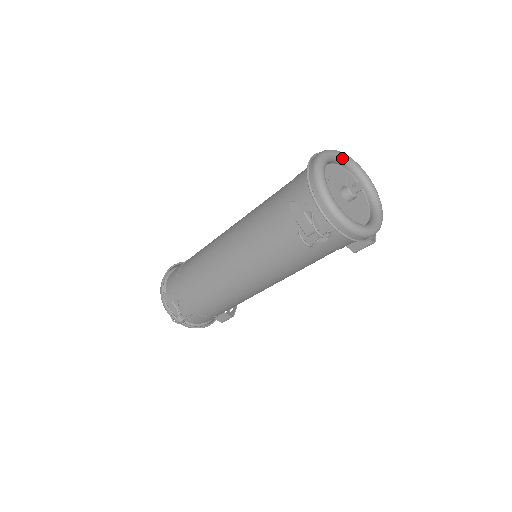
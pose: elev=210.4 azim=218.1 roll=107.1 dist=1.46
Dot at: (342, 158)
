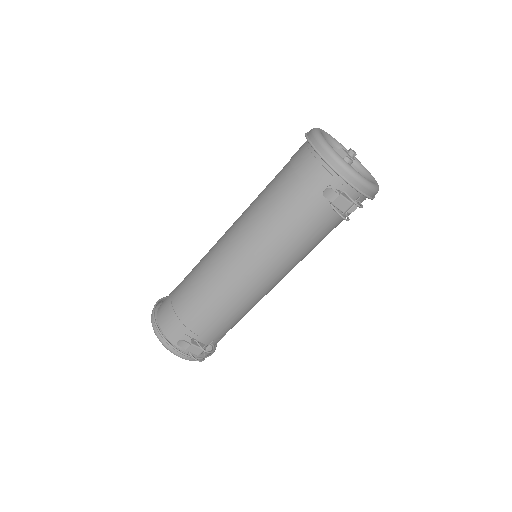
Dot at: (322, 133)
